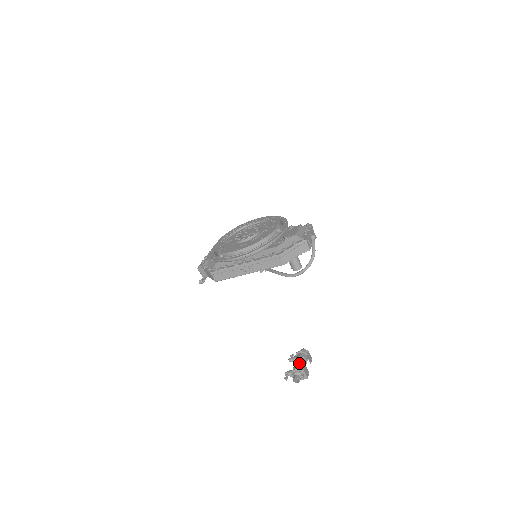
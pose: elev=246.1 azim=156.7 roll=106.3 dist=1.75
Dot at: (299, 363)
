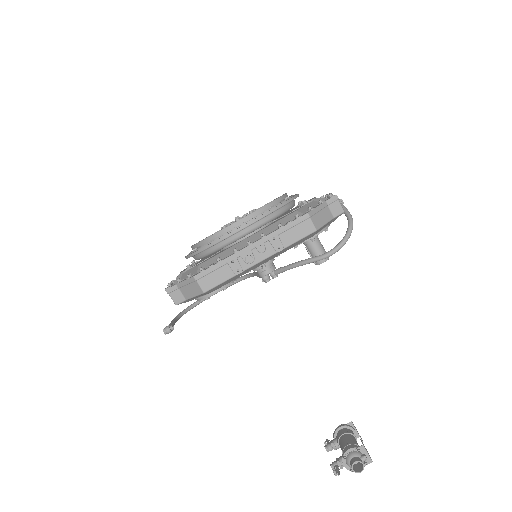
Dot at: (348, 441)
